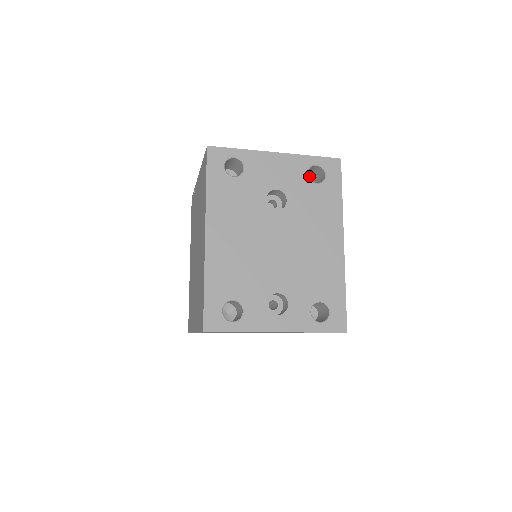
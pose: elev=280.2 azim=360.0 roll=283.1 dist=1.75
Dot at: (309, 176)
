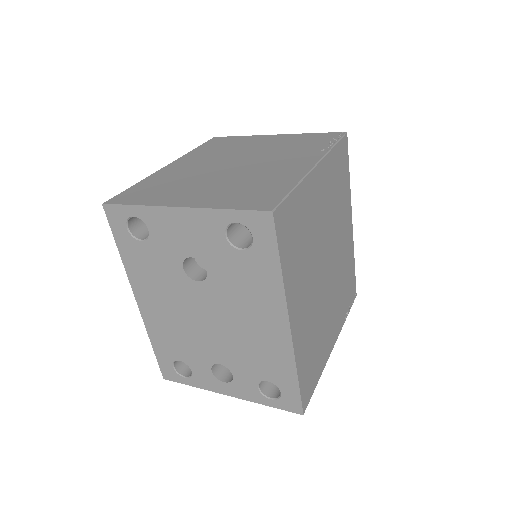
Dot at: occluded
